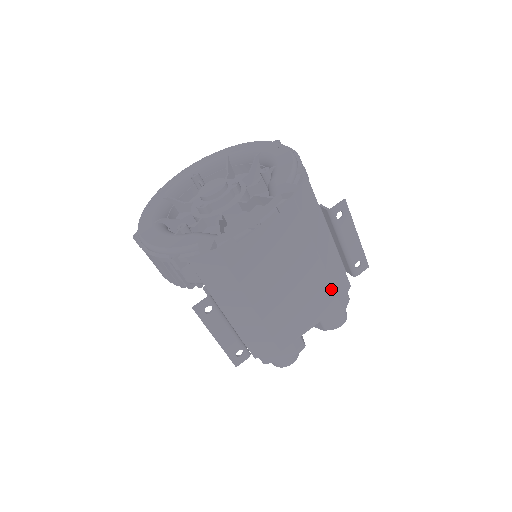
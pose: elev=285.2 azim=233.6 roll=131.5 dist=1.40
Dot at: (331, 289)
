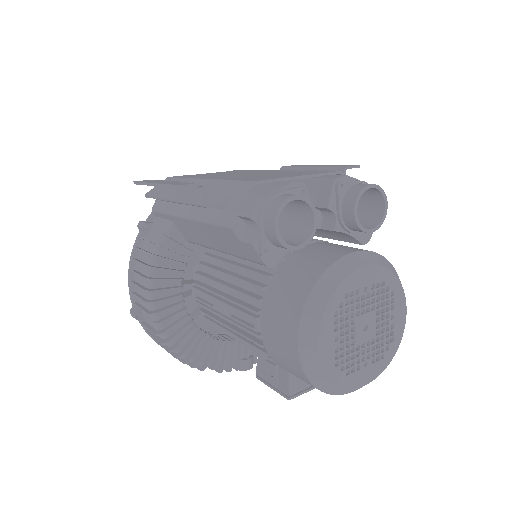
Dot at: occluded
